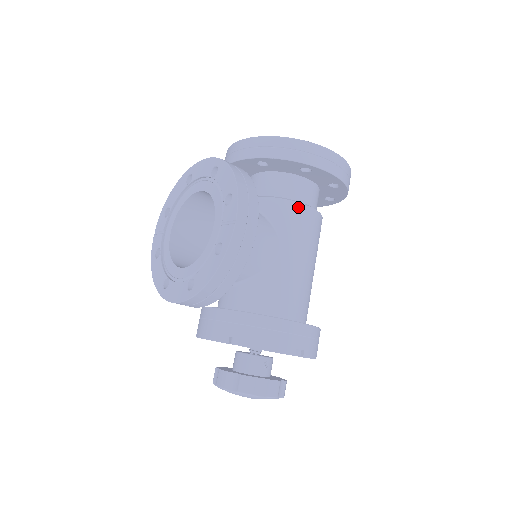
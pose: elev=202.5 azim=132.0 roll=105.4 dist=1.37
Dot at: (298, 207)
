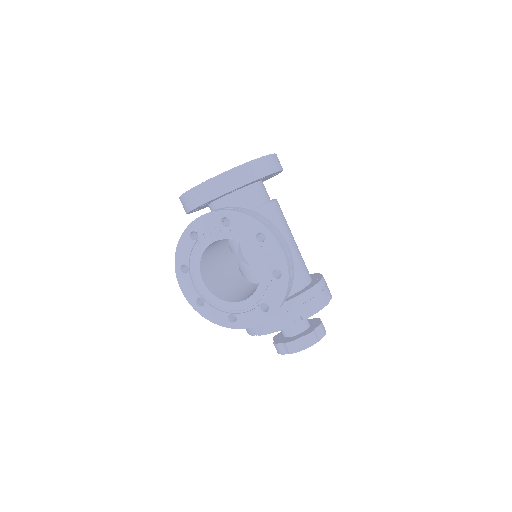
Dot at: (271, 207)
